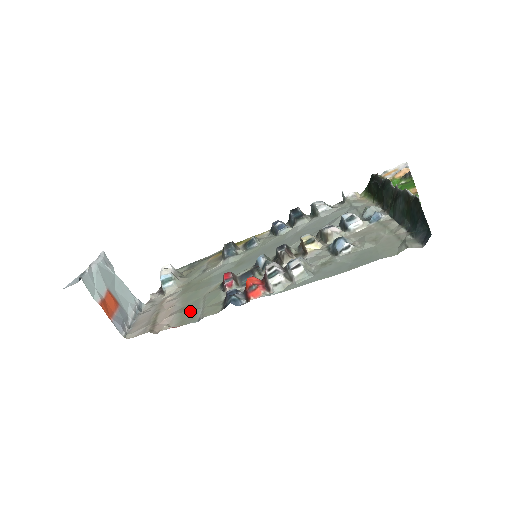
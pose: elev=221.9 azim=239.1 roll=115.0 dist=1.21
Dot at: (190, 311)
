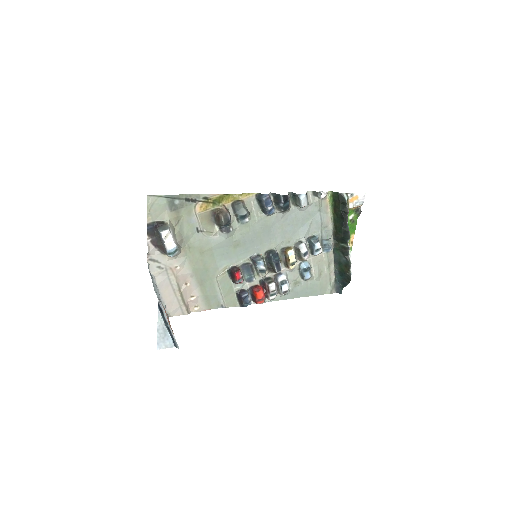
Dot at: (212, 296)
